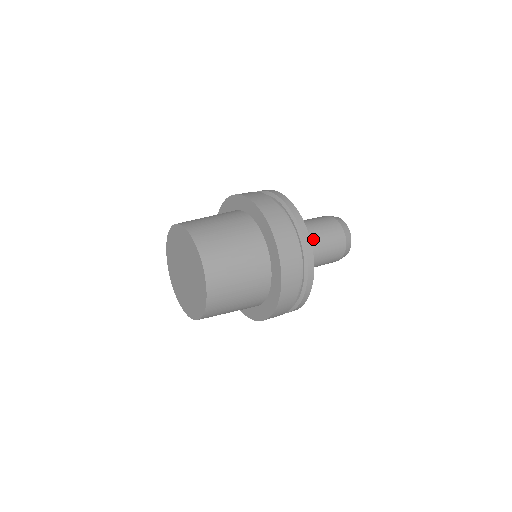
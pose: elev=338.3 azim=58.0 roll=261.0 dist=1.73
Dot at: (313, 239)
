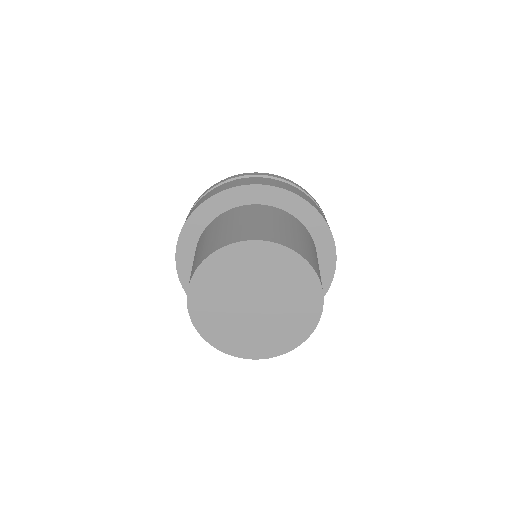
Dot at: occluded
